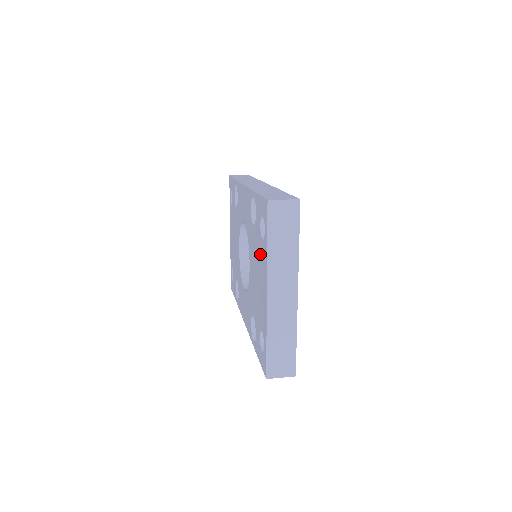
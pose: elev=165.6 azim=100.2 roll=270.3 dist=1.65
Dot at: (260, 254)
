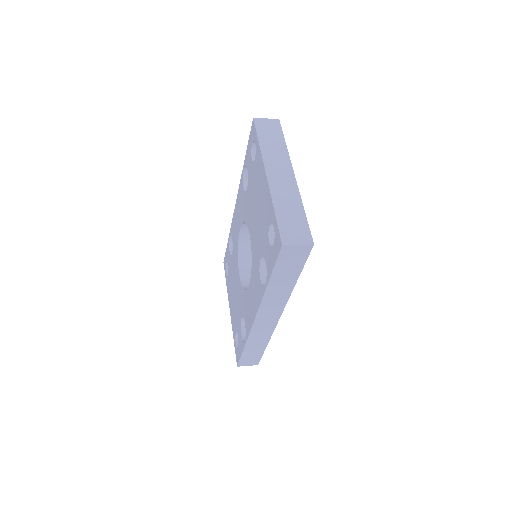
Dot at: (255, 176)
